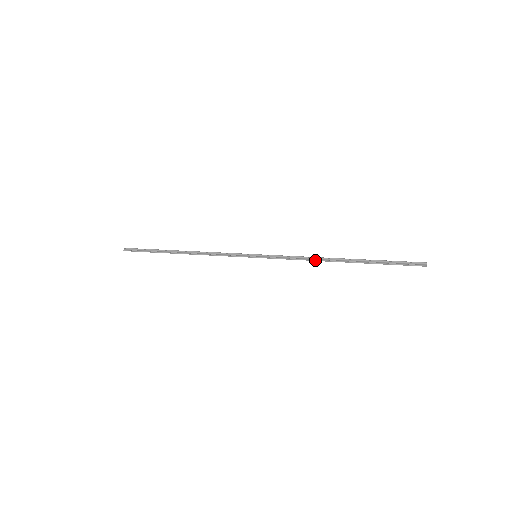
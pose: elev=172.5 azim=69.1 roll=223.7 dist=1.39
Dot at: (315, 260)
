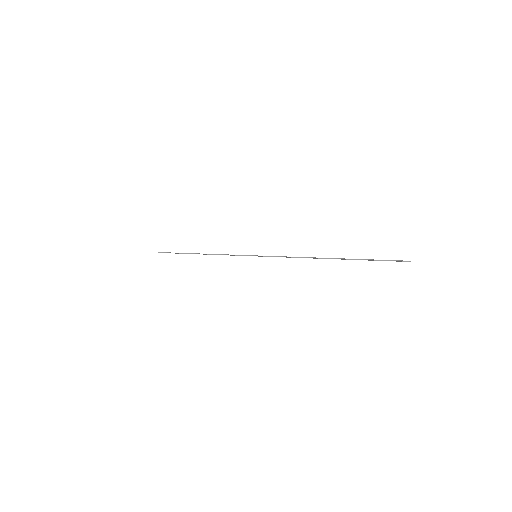
Dot at: (304, 257)
